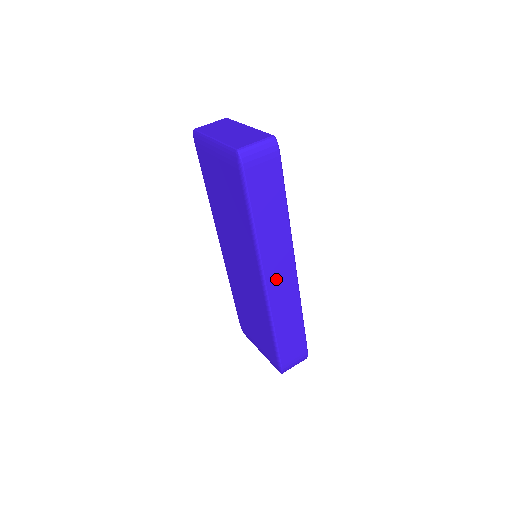
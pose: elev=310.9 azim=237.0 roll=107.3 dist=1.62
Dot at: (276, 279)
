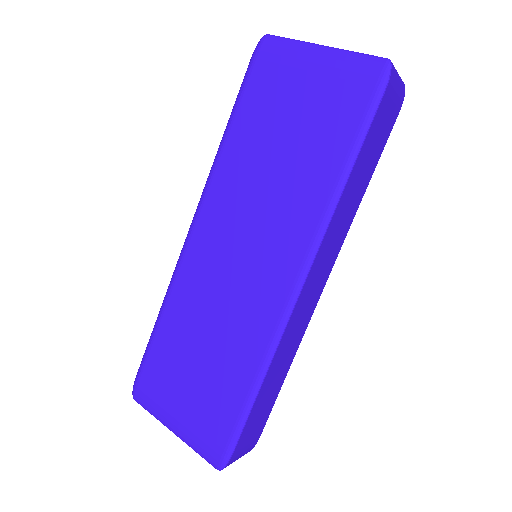
Dot at: (310, 287)
